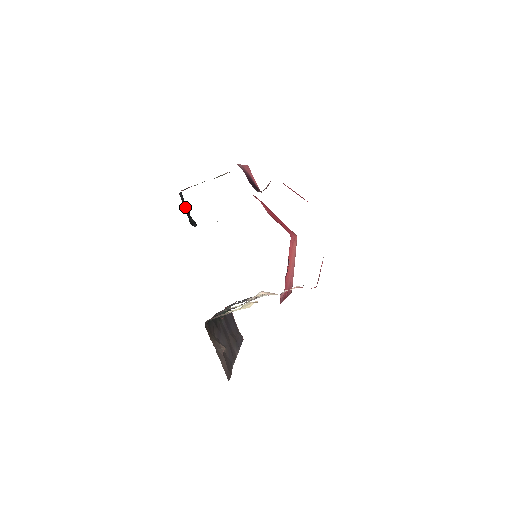
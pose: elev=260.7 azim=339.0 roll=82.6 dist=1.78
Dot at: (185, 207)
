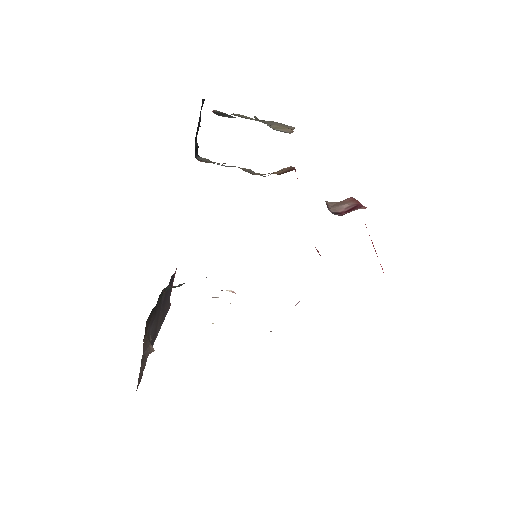
Dot at: occluded
